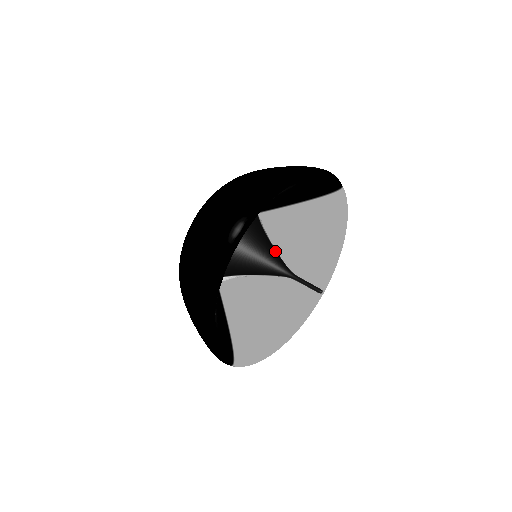
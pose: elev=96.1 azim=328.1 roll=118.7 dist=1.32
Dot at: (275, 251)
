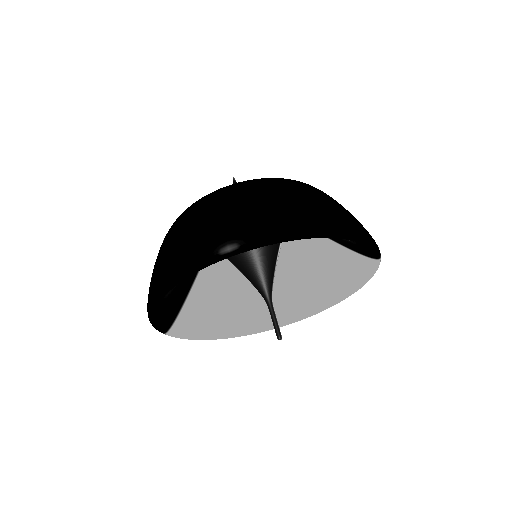
Dot at: (273, 267)
